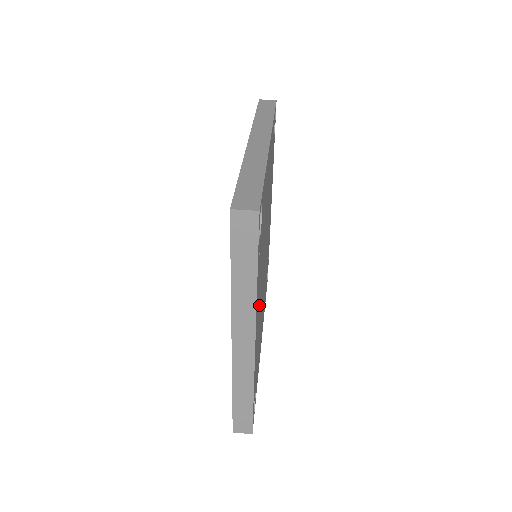
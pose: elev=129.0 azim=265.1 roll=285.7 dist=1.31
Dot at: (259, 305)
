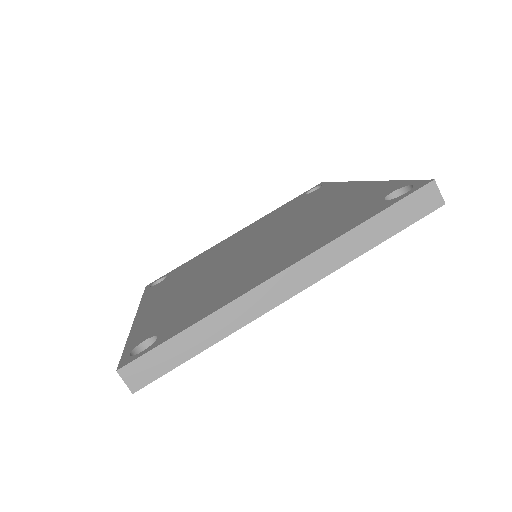
Dot at: occluded
